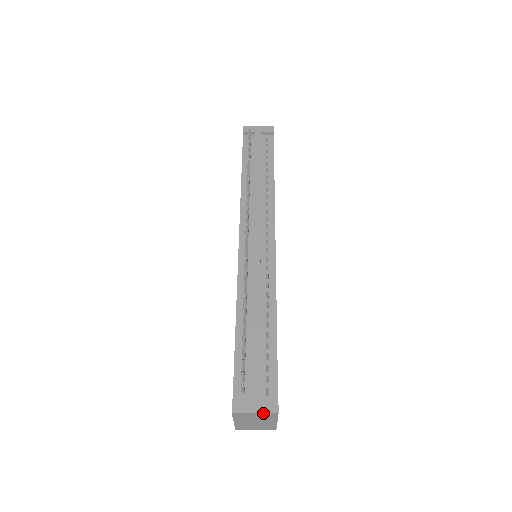
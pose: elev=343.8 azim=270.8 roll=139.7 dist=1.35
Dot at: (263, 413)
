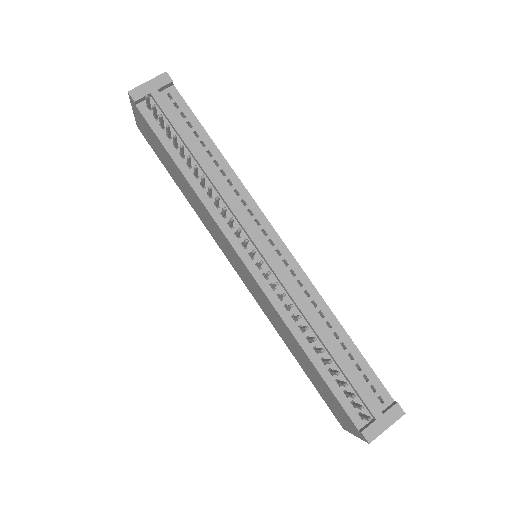
Dot at: (393, 423)
